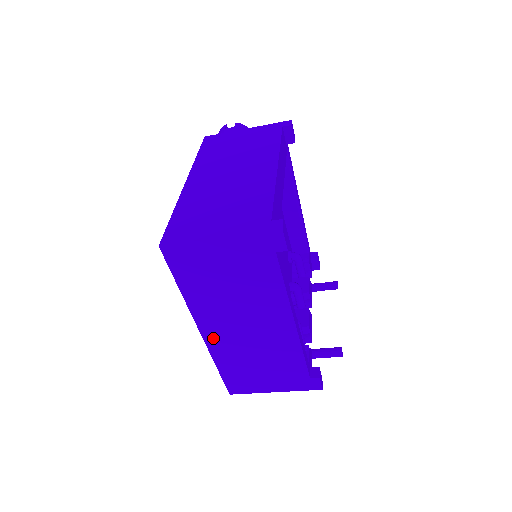
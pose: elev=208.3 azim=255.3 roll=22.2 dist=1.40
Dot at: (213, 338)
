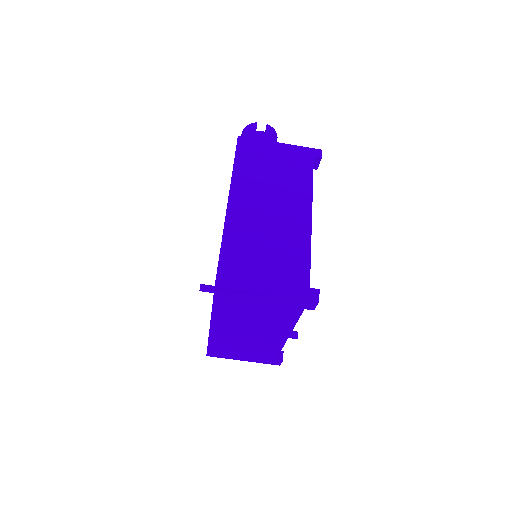
Dot at: (218, 332)
